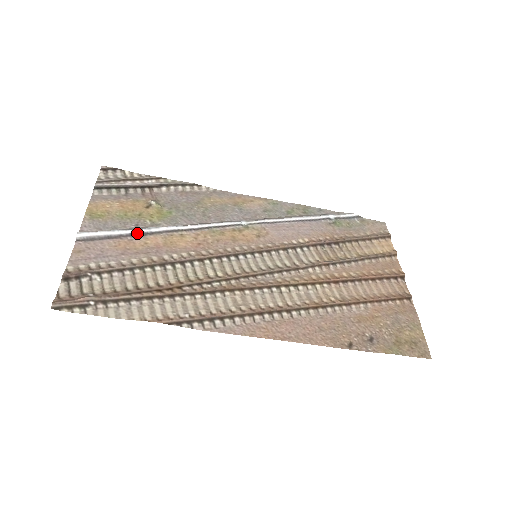
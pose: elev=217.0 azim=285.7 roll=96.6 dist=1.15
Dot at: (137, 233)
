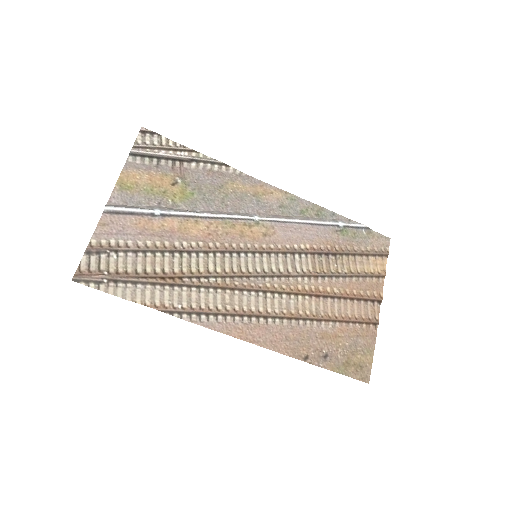
Dot at: (157, 214)
